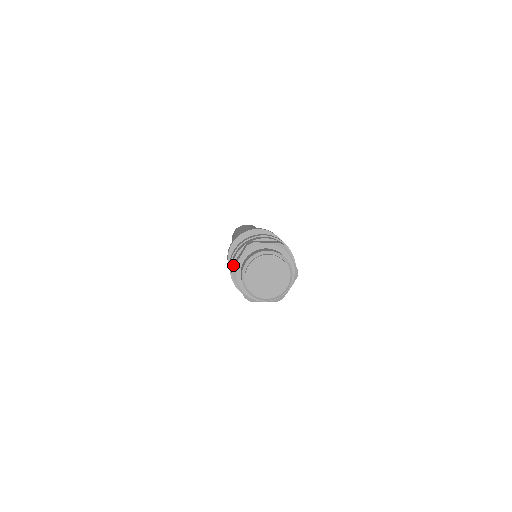
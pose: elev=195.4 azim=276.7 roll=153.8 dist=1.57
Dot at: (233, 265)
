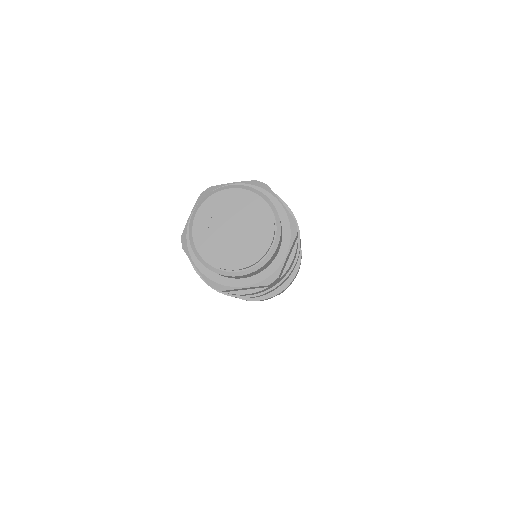
Dot at: (184, 233)
